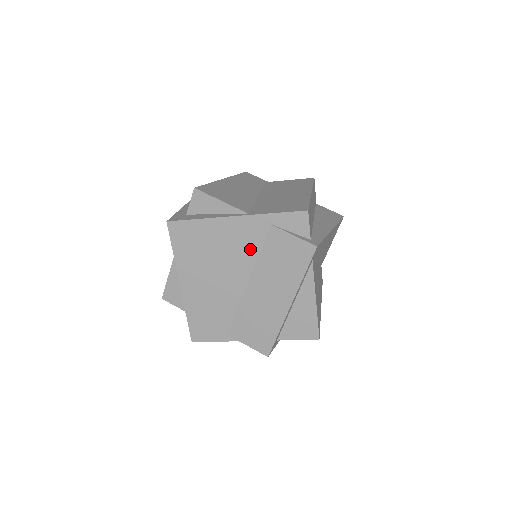
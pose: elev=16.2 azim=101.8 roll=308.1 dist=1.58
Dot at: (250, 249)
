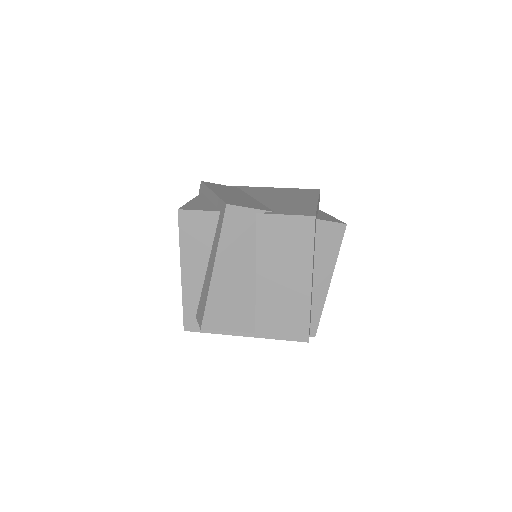
Dot at: occluded
